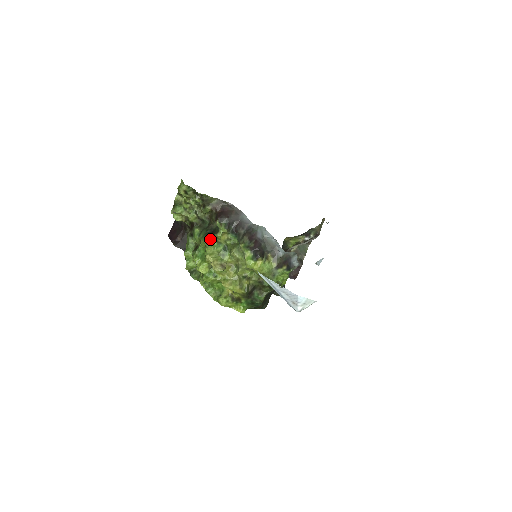
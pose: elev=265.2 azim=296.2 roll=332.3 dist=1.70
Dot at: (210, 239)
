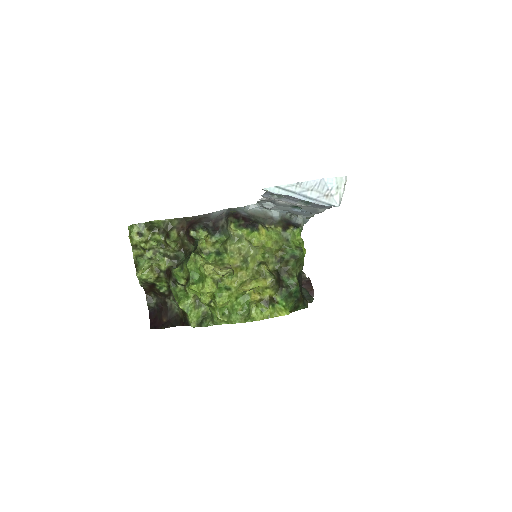
Dot at: (195, 252)
